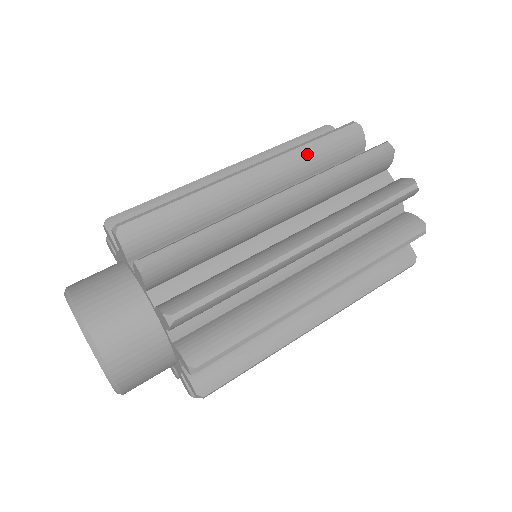
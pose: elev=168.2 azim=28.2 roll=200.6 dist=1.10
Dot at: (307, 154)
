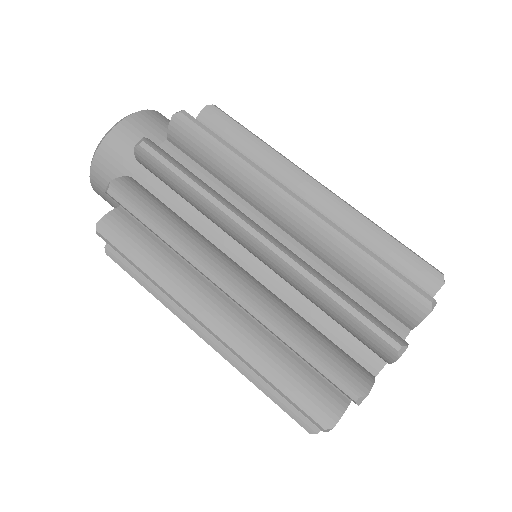
Dot at: (371, 233)
